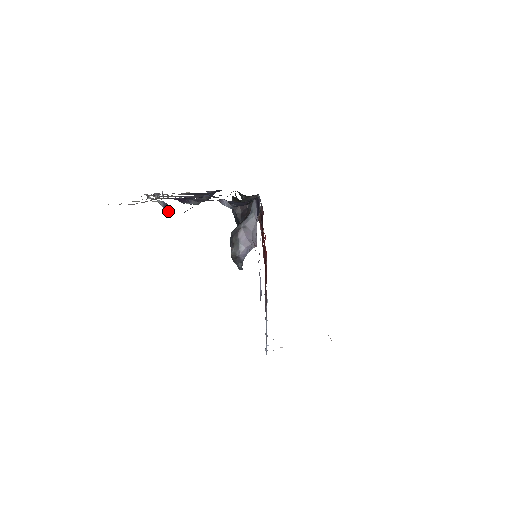
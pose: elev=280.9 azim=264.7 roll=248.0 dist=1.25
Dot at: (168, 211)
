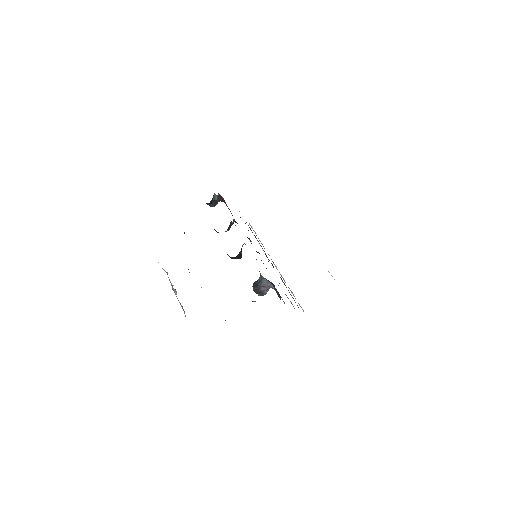
Dot at: occluded
